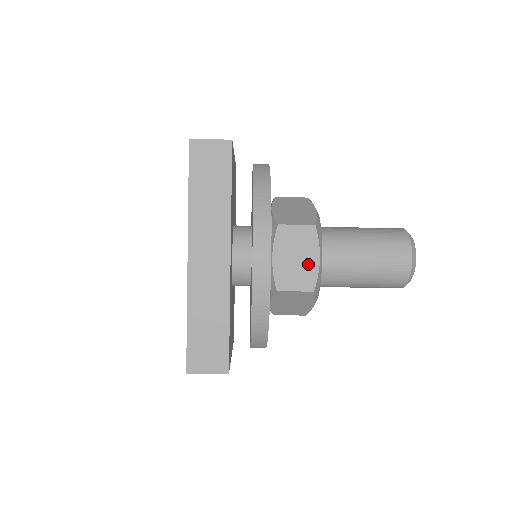
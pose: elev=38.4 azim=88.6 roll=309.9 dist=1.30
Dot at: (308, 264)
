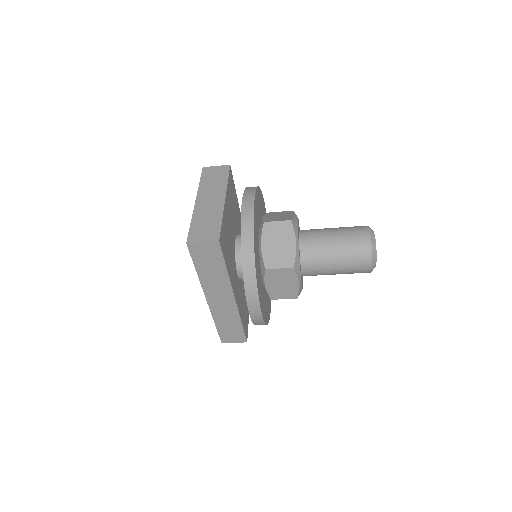
Dot at: (291, 287)
